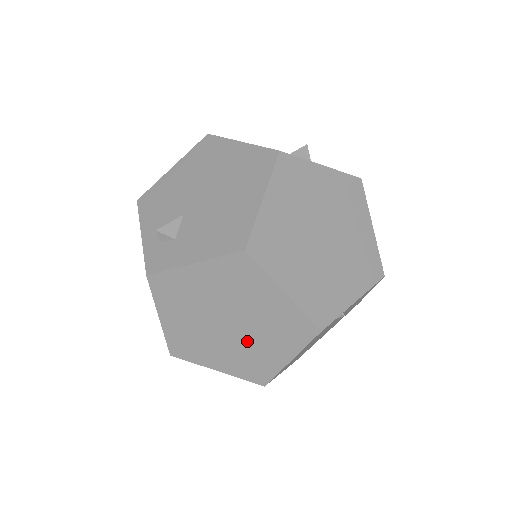
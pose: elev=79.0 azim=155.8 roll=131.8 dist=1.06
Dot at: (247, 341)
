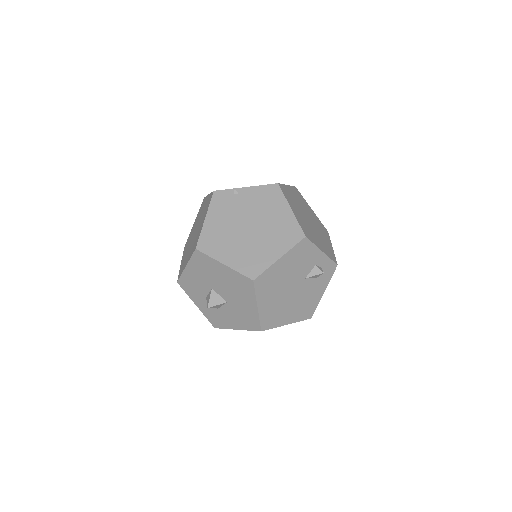
Dot at: occluded
